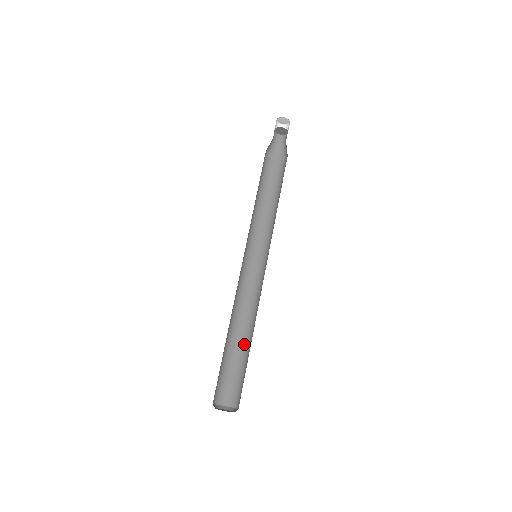
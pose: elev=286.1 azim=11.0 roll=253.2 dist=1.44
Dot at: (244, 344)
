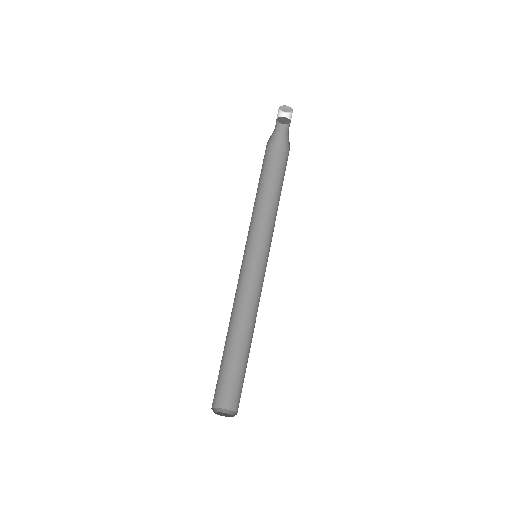
Dot at: occluded
